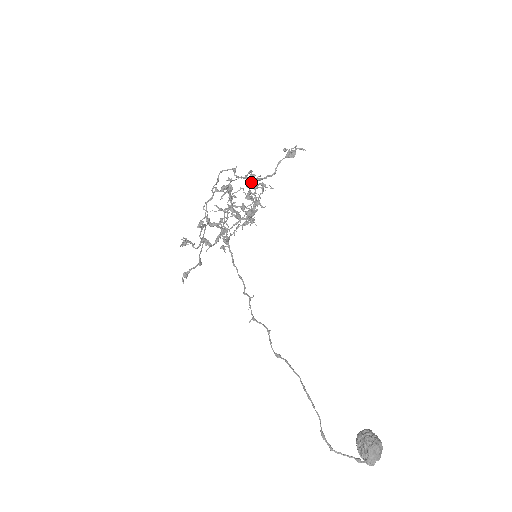
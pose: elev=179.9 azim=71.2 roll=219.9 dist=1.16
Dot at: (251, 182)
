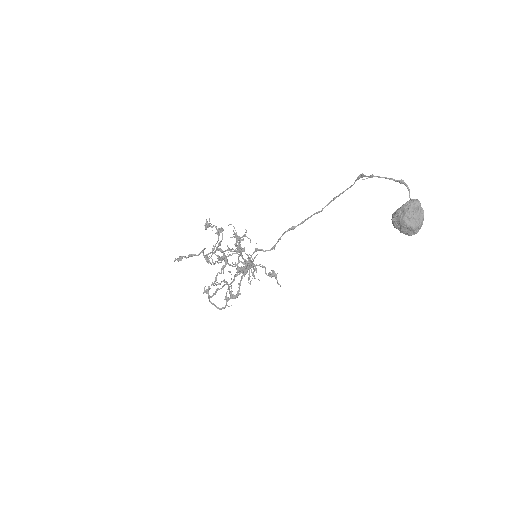
Dot at: (248, 265)
